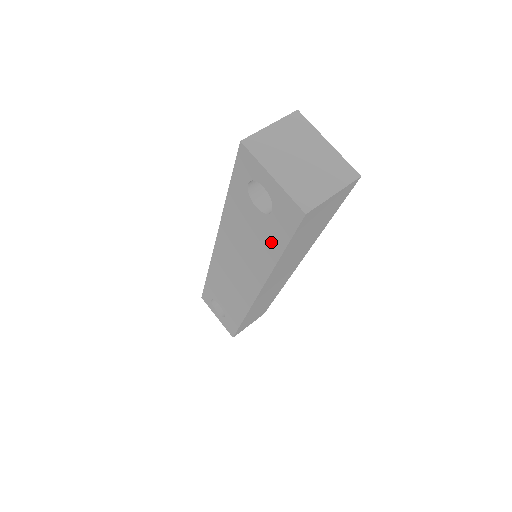
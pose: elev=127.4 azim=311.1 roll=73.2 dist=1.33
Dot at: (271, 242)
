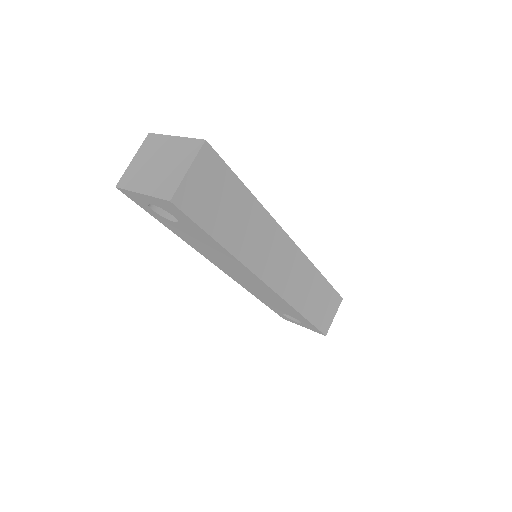
Dot at: (206, 238)
